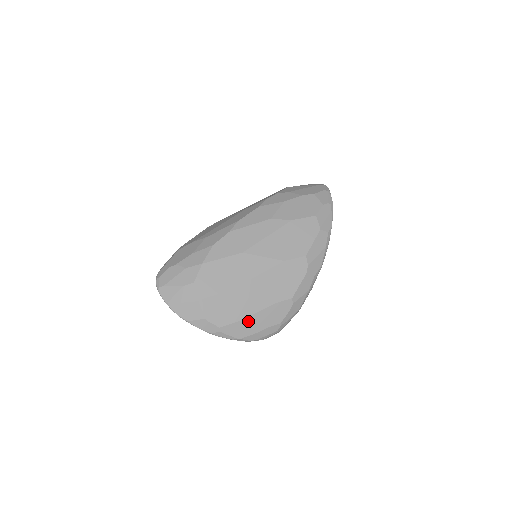
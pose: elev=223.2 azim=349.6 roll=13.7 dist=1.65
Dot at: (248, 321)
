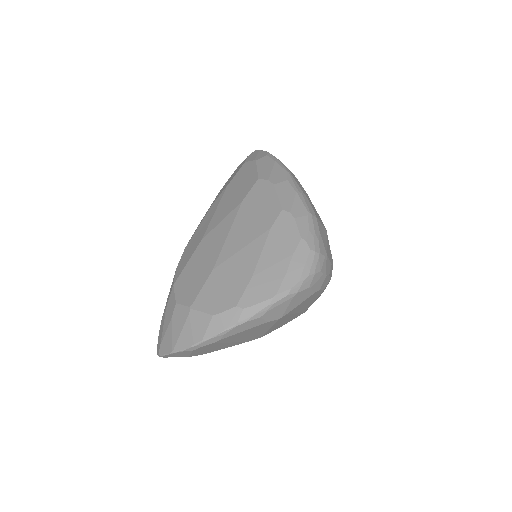
Dot at: (261, 271)
